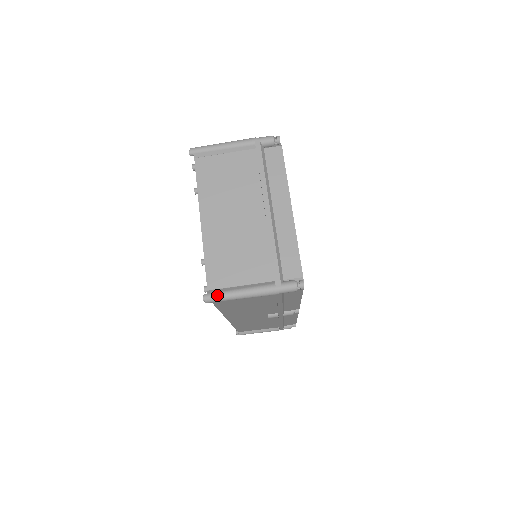
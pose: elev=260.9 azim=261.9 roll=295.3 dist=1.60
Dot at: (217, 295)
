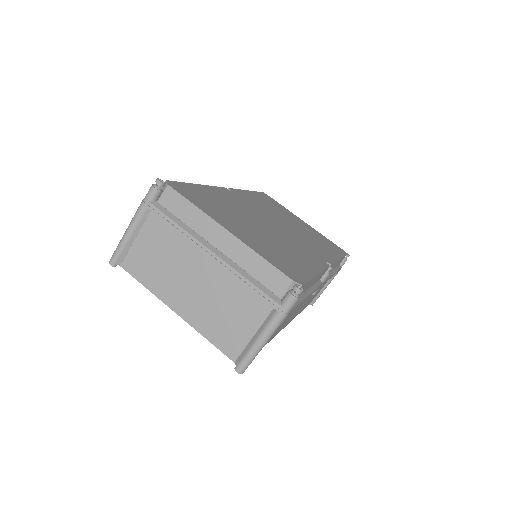
Dot at: (244, 362)
